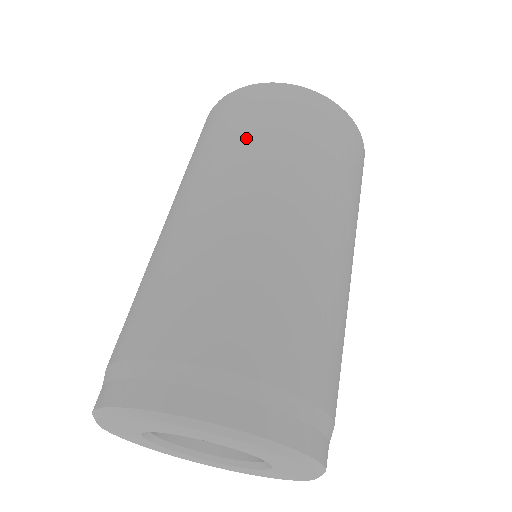
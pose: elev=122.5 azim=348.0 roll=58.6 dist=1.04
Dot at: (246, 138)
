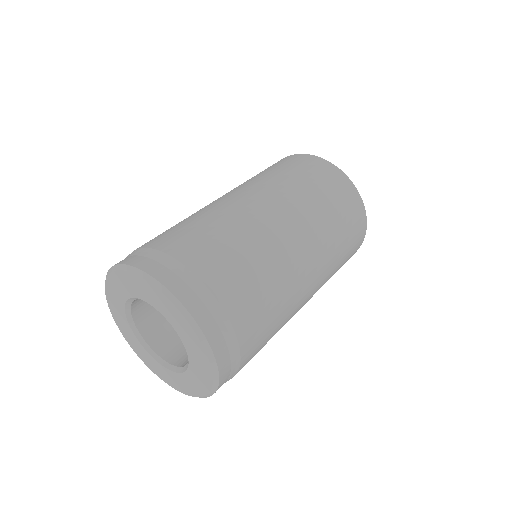
Dot at: (293, 181)
